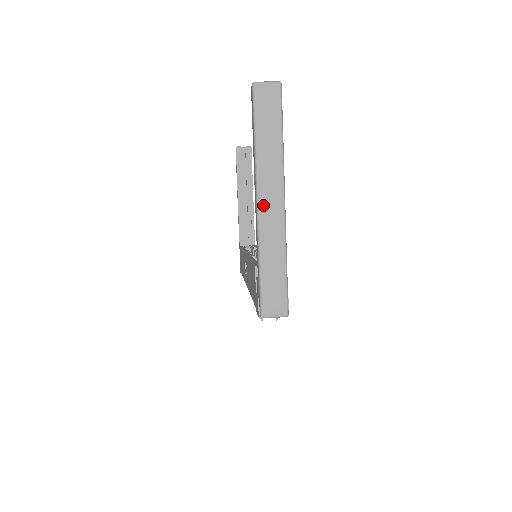
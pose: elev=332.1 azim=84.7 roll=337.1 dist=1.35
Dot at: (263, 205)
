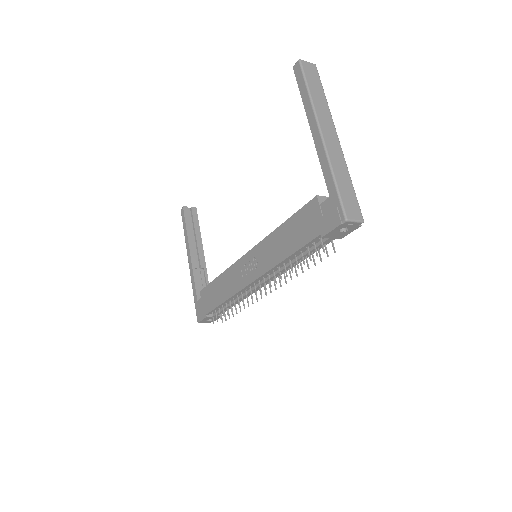
Dot at: (325, 136)
